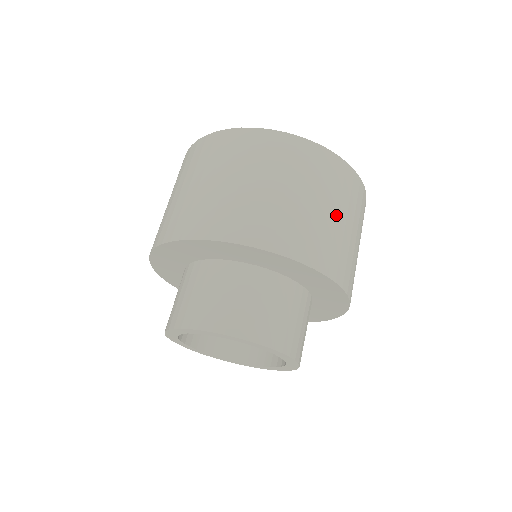
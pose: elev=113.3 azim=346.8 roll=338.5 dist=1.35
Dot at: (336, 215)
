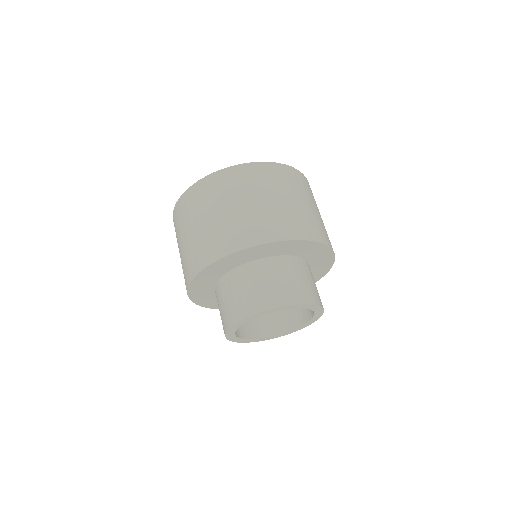
Dot at: occluded
